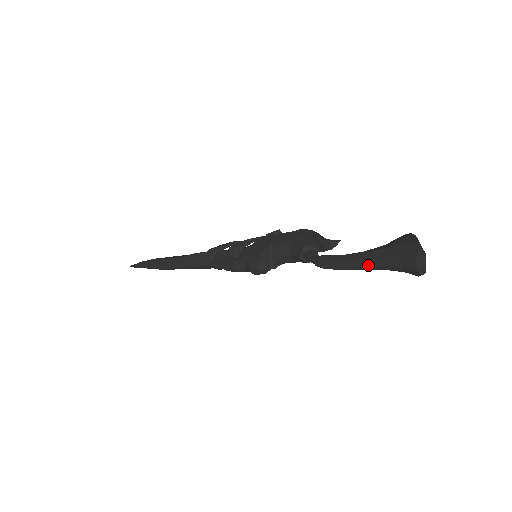
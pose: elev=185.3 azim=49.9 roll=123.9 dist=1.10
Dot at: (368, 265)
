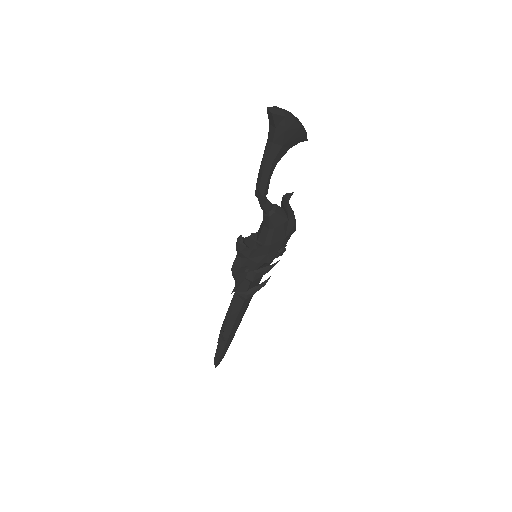
Dot at: (265, 151)
